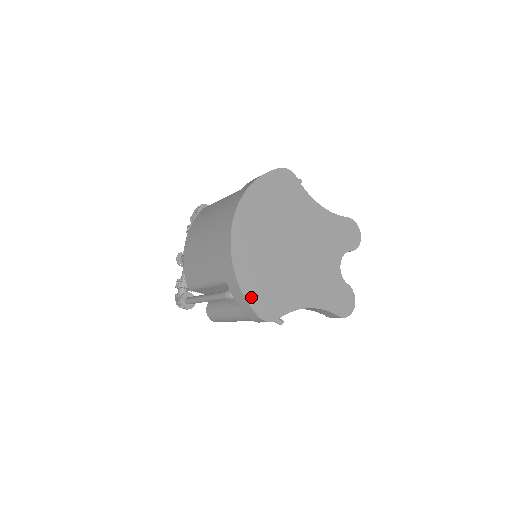
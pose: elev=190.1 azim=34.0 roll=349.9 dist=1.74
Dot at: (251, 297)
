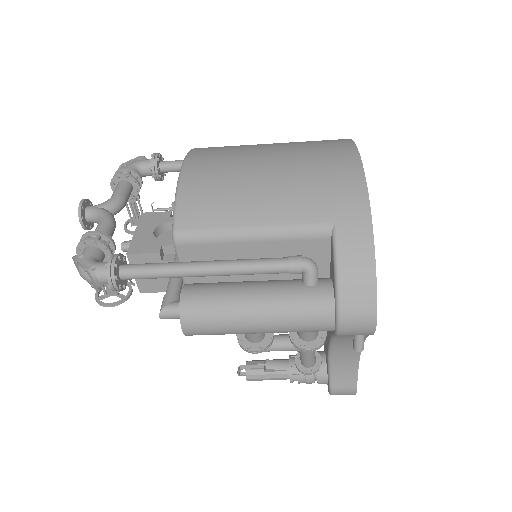
Dot at: occluded
